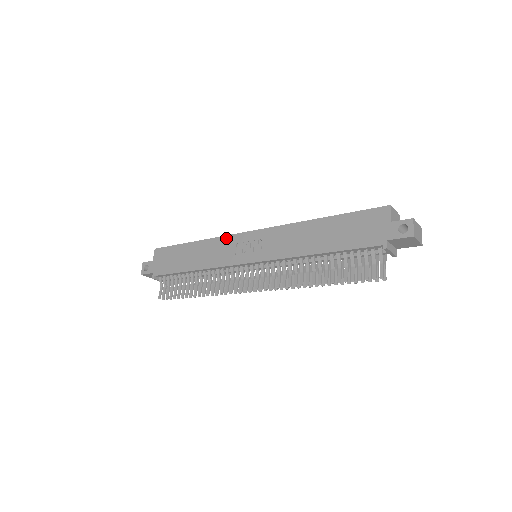
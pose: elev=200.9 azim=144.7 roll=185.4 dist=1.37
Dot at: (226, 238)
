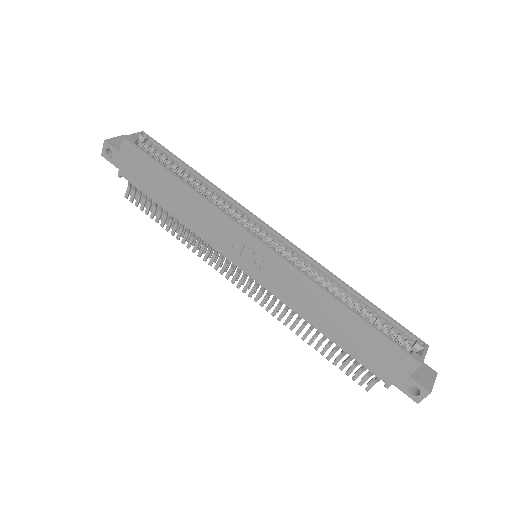
Dot at: (225, 219)
